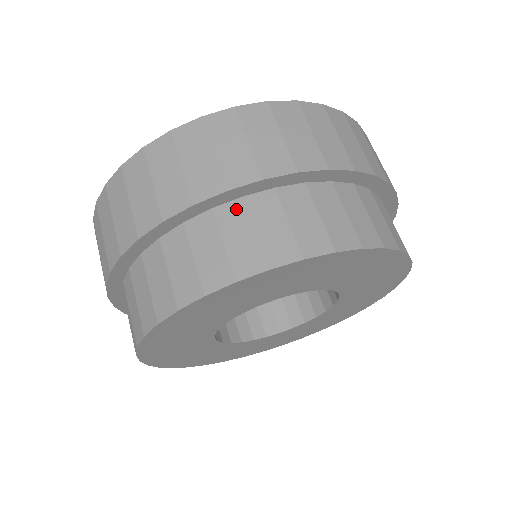
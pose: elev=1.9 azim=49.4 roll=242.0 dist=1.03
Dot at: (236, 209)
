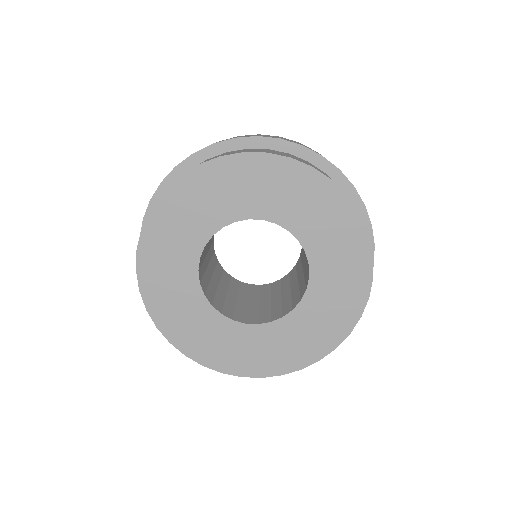
Dot at: occluded
